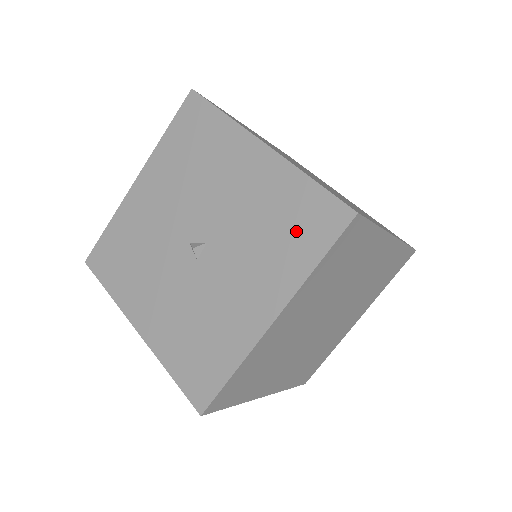
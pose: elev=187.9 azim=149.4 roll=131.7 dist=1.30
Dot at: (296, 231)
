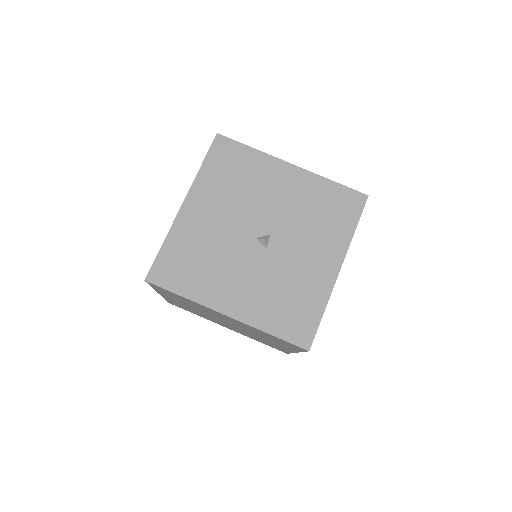
Dot at: (335, 213)
